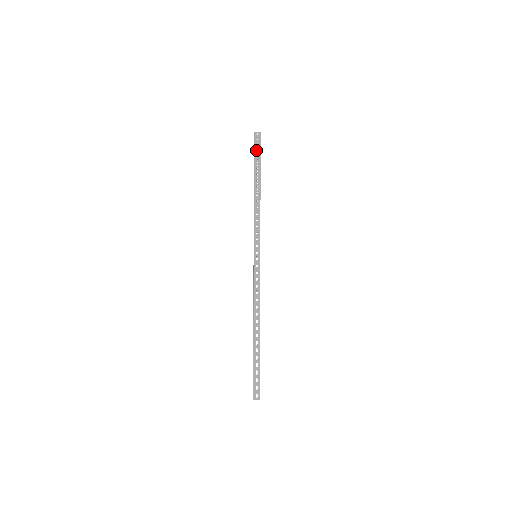
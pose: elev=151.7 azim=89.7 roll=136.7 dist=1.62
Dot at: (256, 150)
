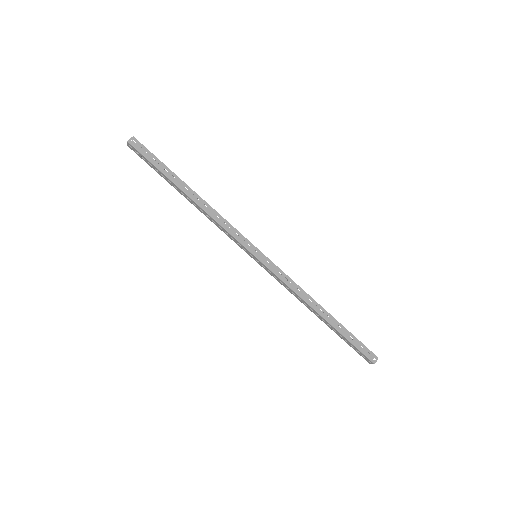
Dot at: (150, 159)
